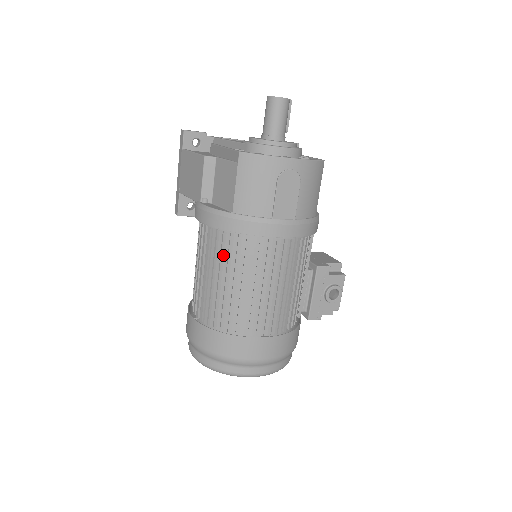
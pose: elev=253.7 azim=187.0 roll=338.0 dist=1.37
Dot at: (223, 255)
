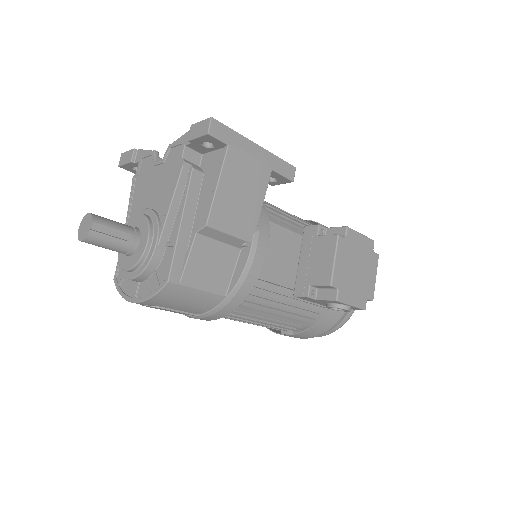
Dot at: occluded
